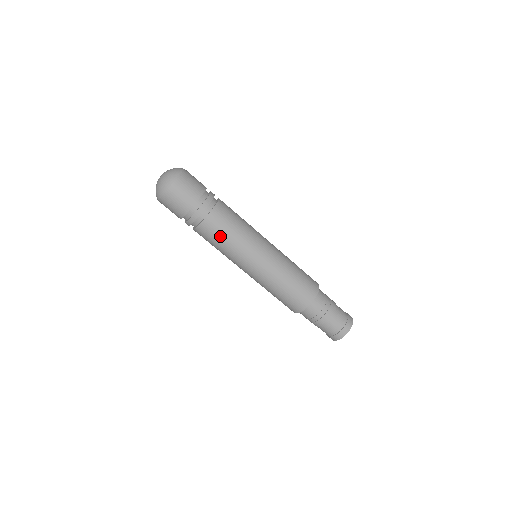
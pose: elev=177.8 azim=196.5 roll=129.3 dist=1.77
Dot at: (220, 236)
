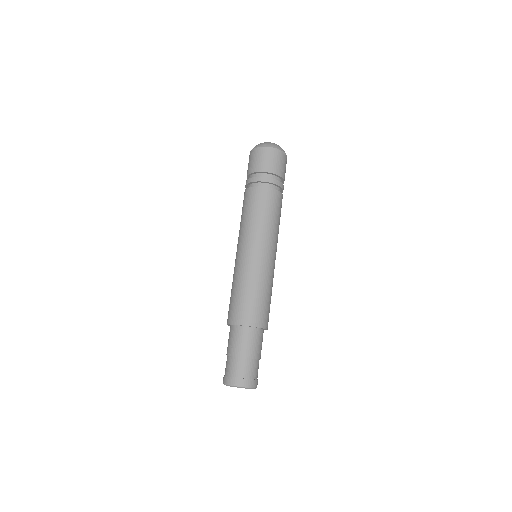
Dot at: (247, 208)
